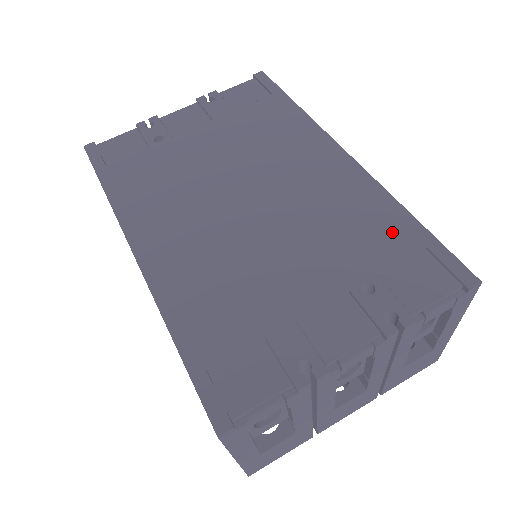
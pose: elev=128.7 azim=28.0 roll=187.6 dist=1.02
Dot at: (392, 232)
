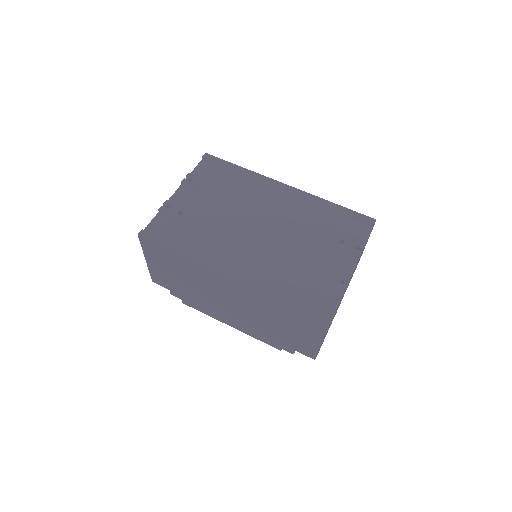
Dot at: (332, 214)
